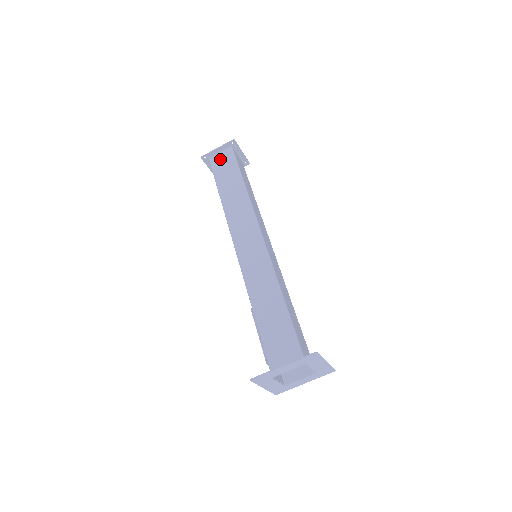
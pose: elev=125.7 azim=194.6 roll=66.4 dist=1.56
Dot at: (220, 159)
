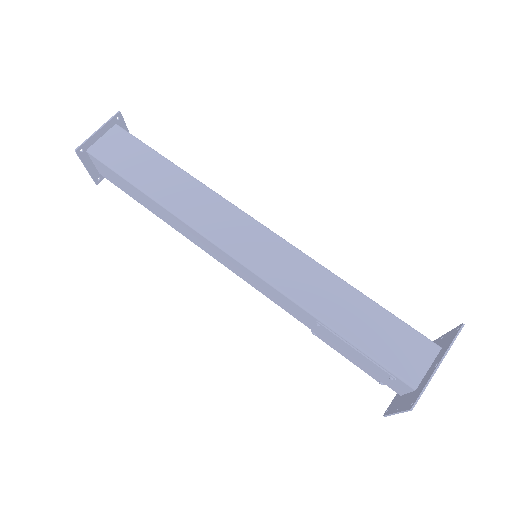
Dot at: (109, 145)
